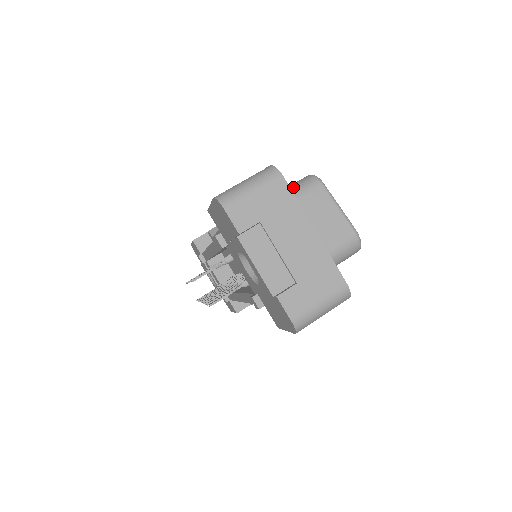
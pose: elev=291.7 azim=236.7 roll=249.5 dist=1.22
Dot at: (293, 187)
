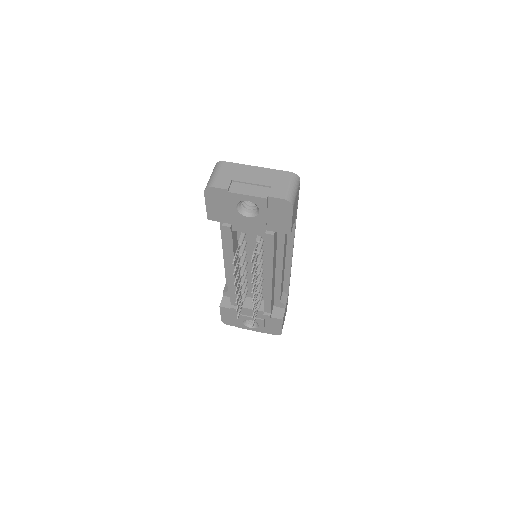
Dot at: occluded
